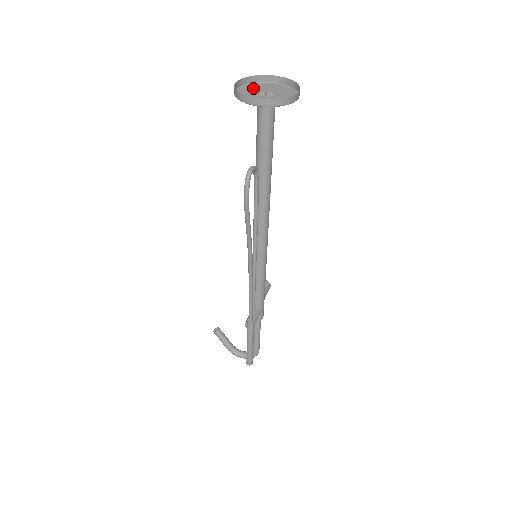
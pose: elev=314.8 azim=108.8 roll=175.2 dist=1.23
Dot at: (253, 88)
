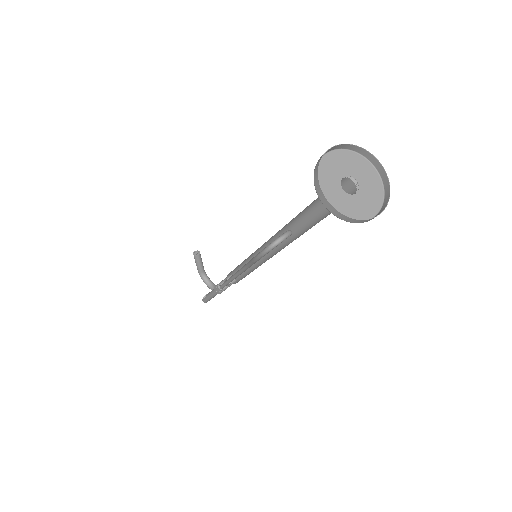
Dot at: (344, 162)
